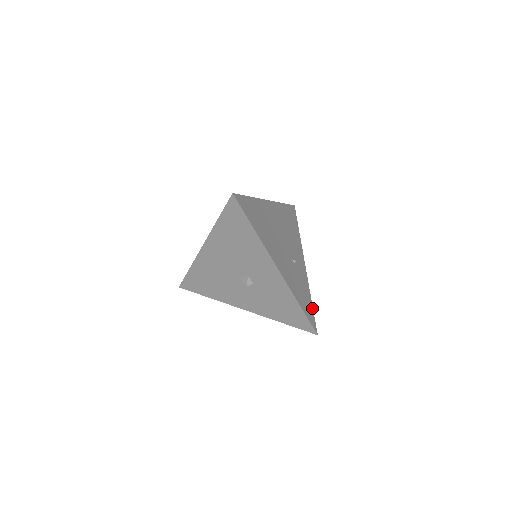
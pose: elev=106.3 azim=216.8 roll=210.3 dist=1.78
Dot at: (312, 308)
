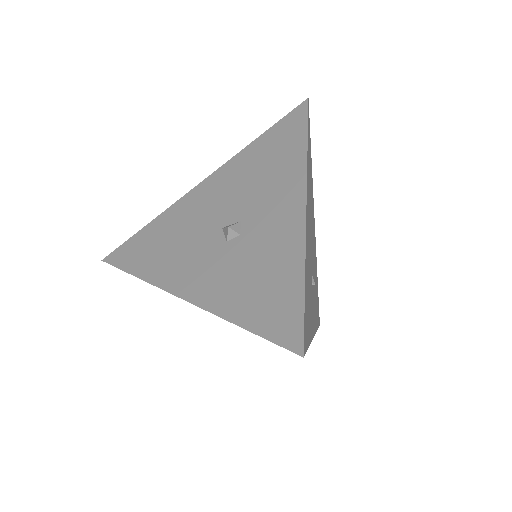
Dot at: (308, 344)
